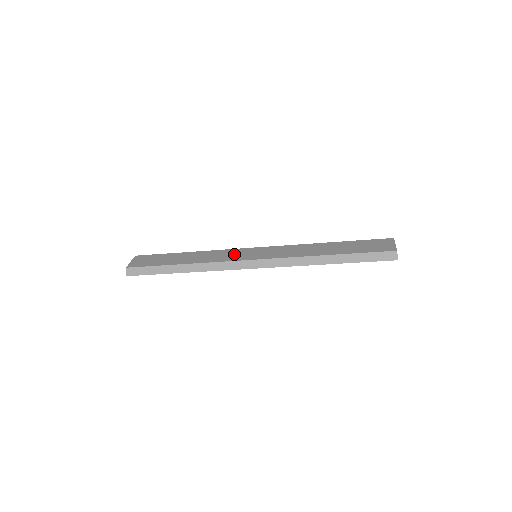
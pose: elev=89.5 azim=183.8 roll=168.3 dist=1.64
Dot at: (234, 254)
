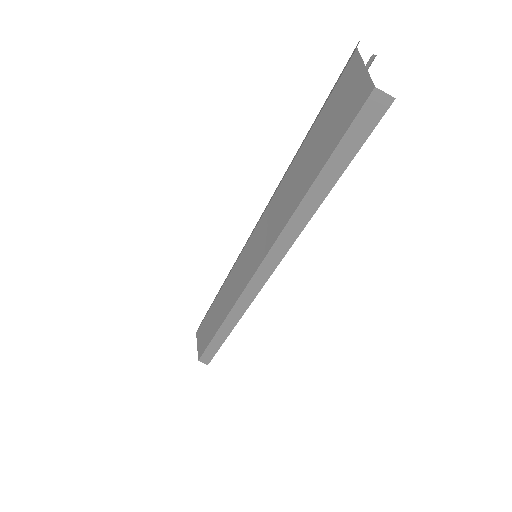
Dot at: (238, 276)
